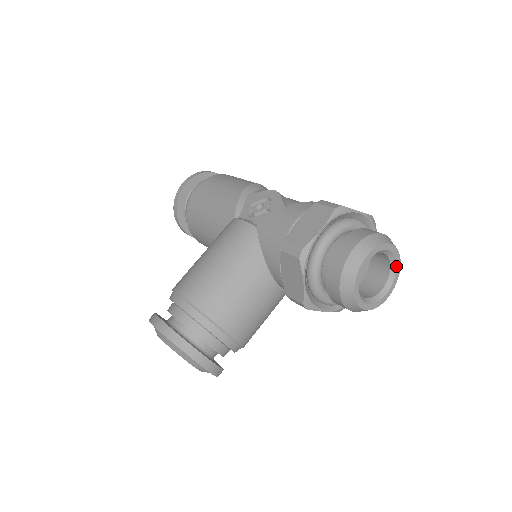
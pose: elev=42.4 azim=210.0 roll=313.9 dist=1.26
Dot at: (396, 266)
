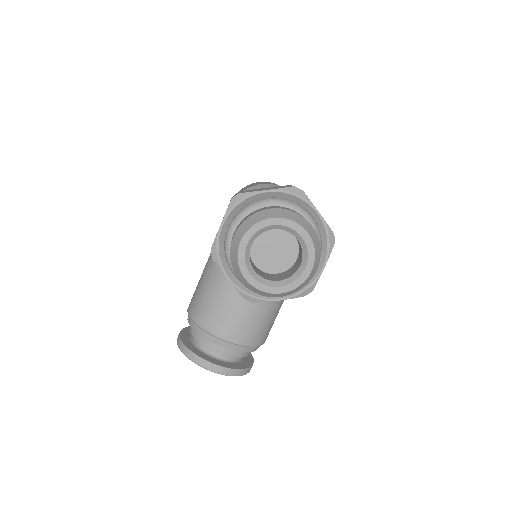
Dot at: (301, 237)
